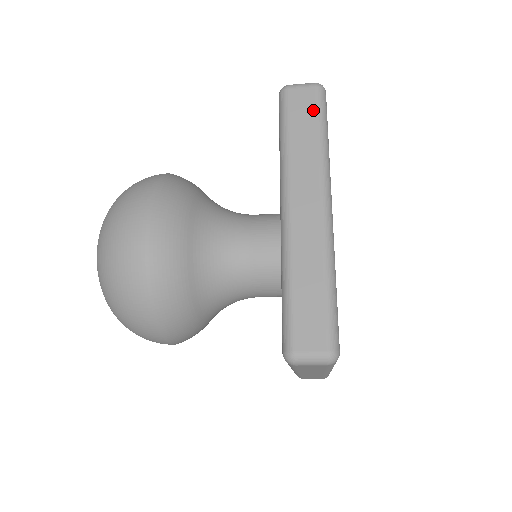
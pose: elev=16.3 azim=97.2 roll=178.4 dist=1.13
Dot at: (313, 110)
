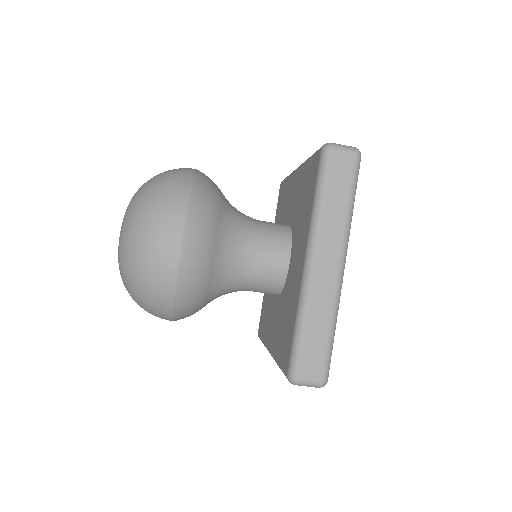
Dot at: (349, 177)
